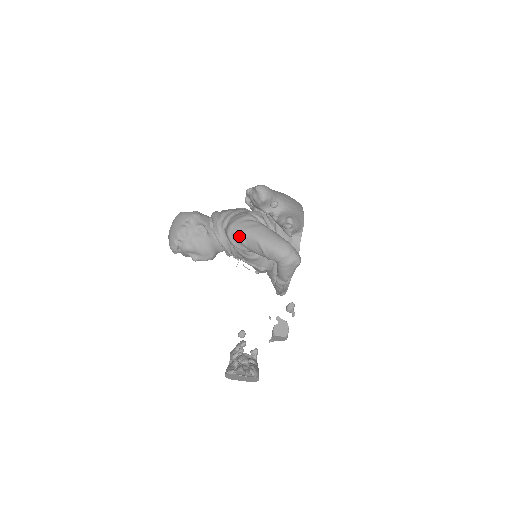
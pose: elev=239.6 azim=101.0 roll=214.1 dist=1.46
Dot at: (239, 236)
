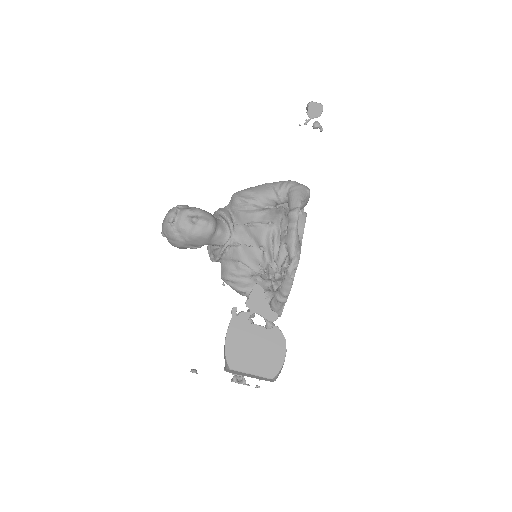
Dot at: (246, 189)
